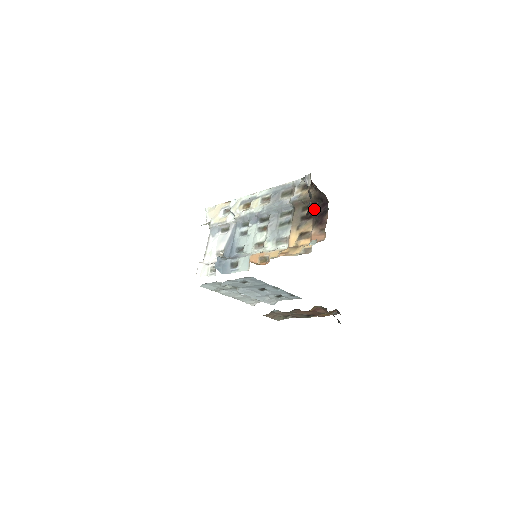
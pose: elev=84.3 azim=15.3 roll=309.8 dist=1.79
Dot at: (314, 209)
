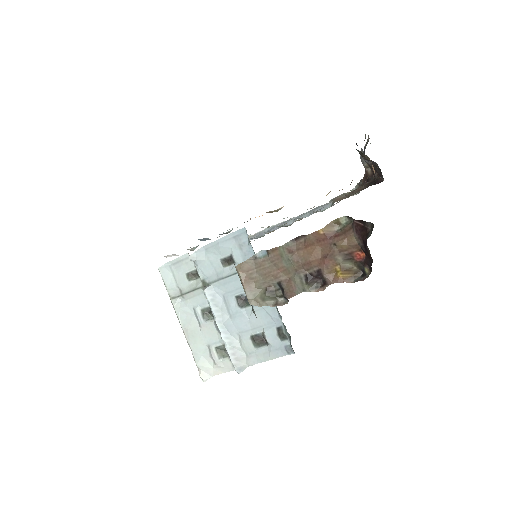
Dot at: occluded
